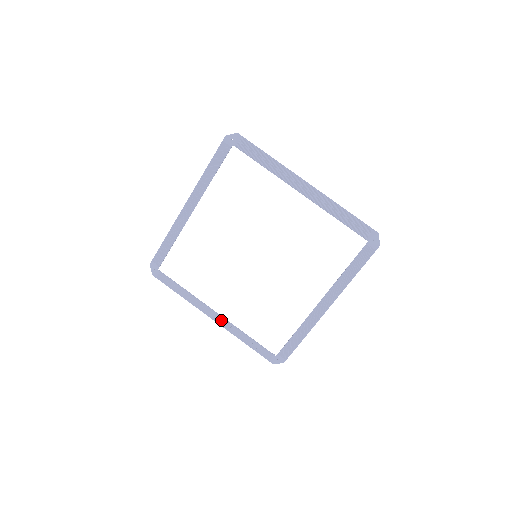
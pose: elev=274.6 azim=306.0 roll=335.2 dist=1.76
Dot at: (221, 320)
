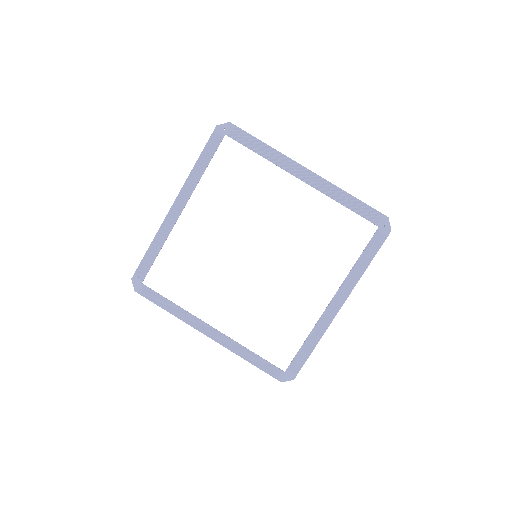
Dot at: (218, 336)
